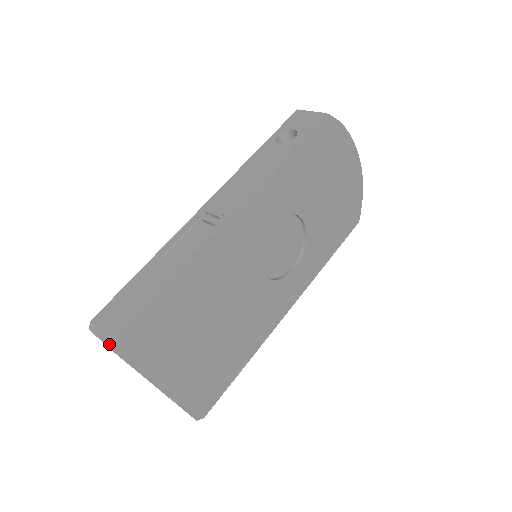
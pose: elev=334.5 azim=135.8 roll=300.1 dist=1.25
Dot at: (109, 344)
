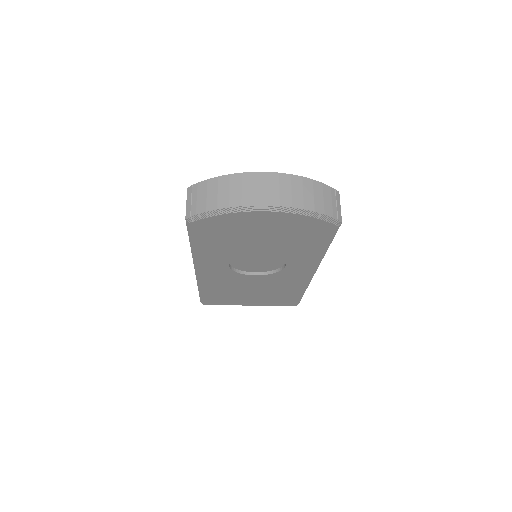
Dot at: occluded
